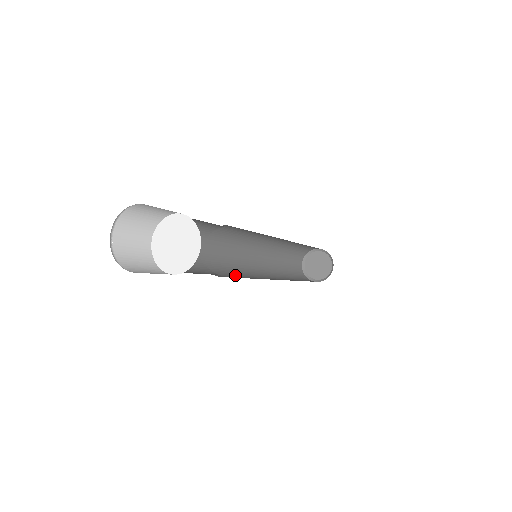
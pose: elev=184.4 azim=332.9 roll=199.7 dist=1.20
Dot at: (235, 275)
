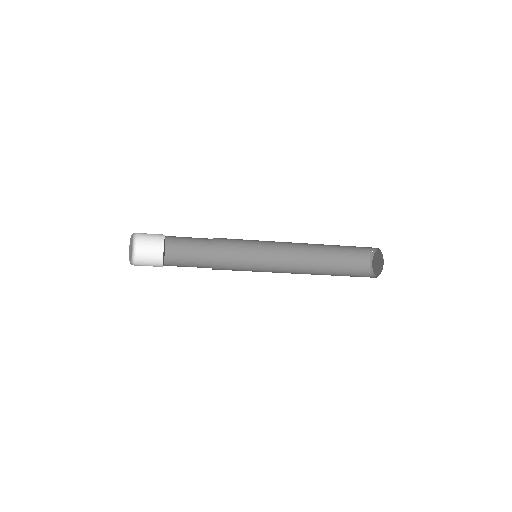
Dot at: occluded
